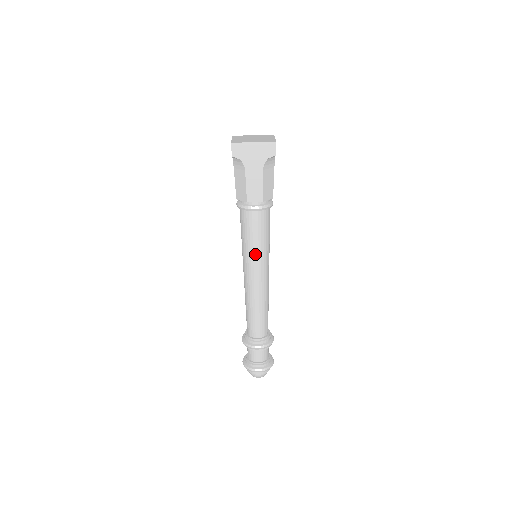
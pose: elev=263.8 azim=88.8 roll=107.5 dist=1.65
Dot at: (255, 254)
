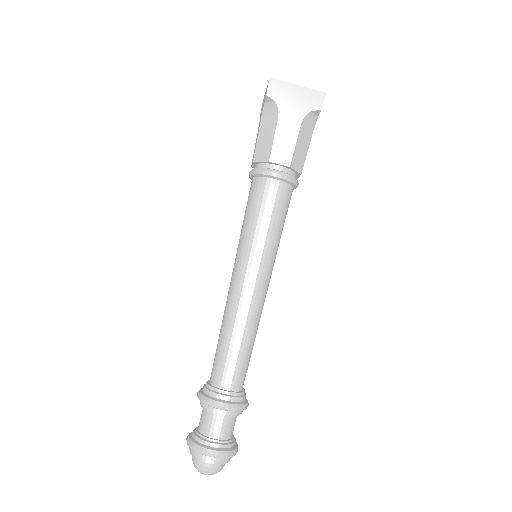
Dot at: (259, 243)
